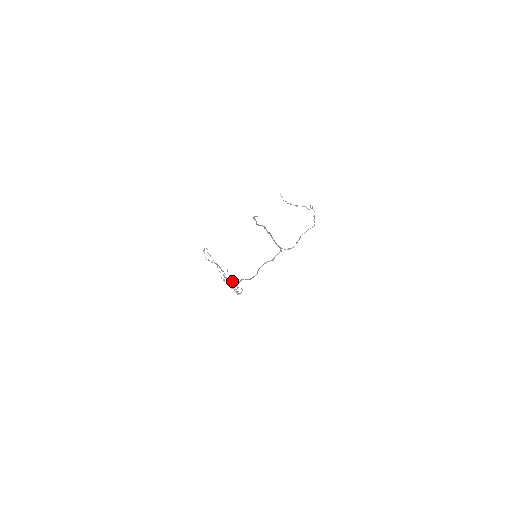
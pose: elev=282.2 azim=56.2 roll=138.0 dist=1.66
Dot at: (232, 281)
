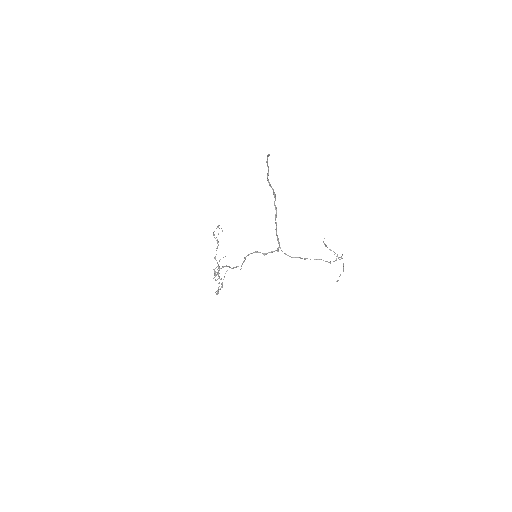
Dot at: (222, 282)
